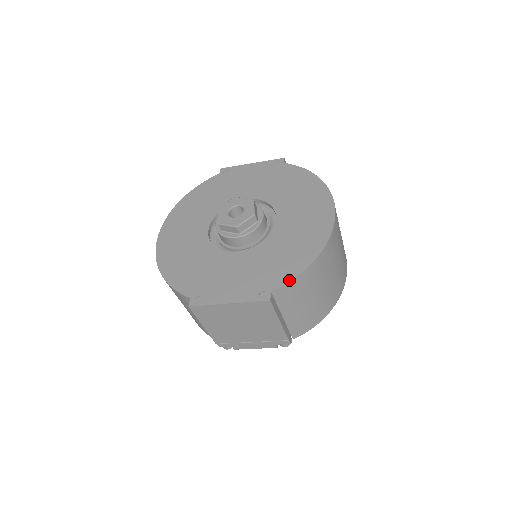
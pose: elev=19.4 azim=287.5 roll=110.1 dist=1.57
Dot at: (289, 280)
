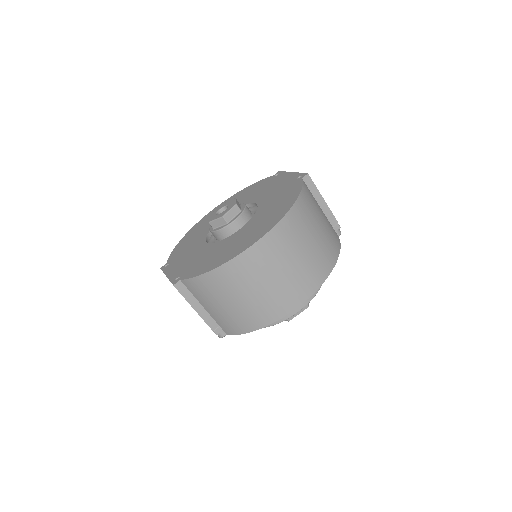
Dot at: (191, 277)
